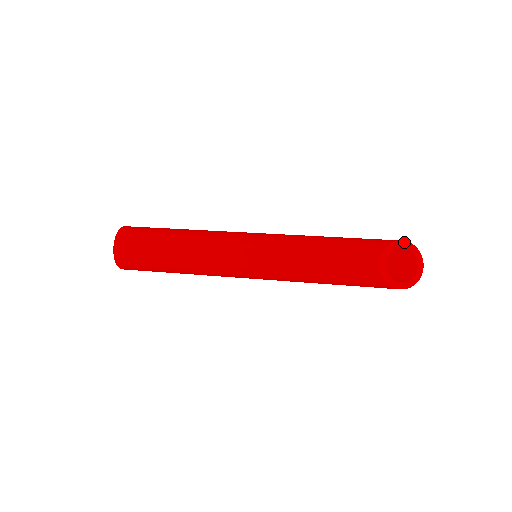
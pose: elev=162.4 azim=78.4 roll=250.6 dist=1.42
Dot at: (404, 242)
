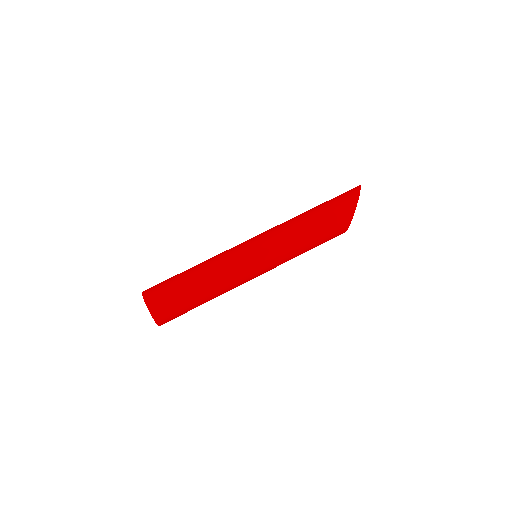
Dot at: (357, 202)
